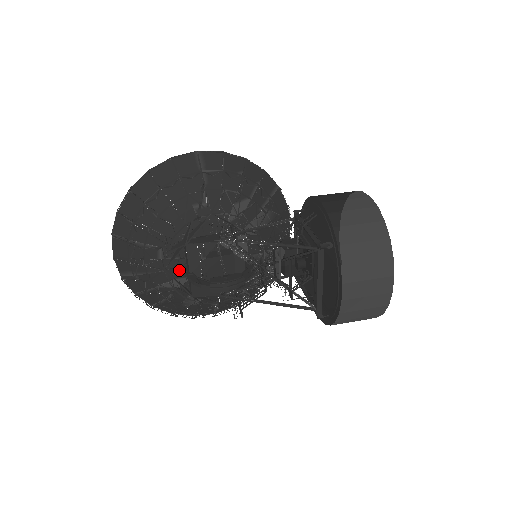
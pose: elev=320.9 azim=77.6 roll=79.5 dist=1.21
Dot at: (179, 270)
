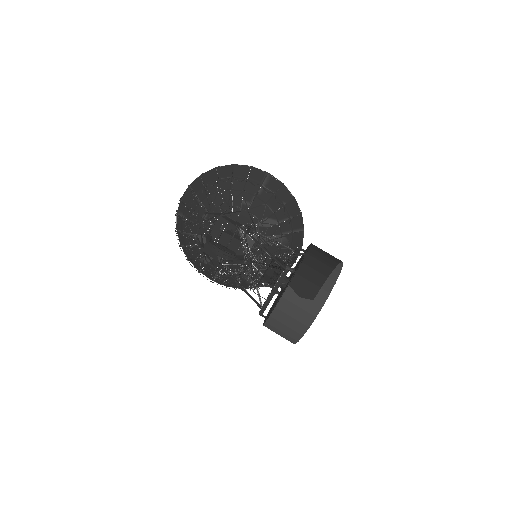
Dot at: occluded
